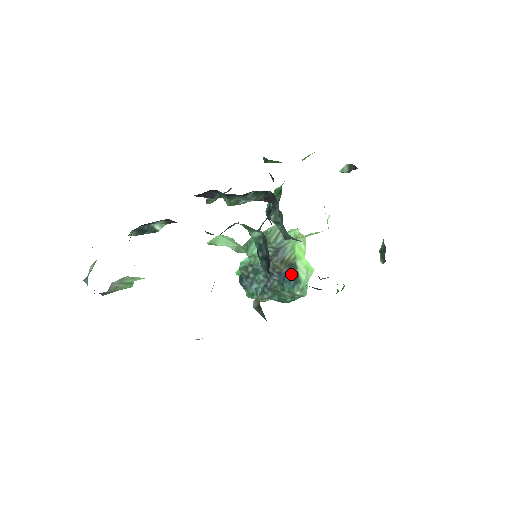
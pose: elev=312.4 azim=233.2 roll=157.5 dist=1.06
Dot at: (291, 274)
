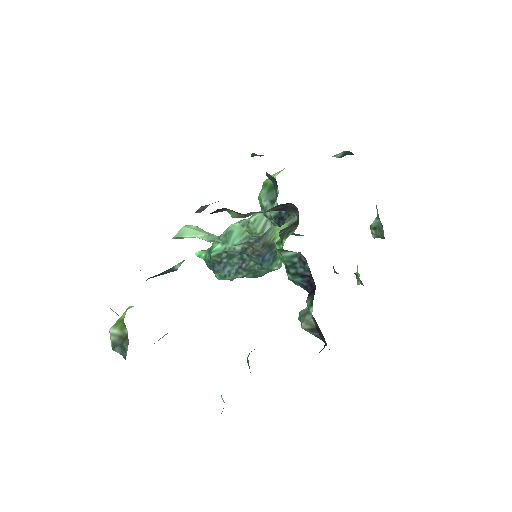
Dot at: (270, 253)
